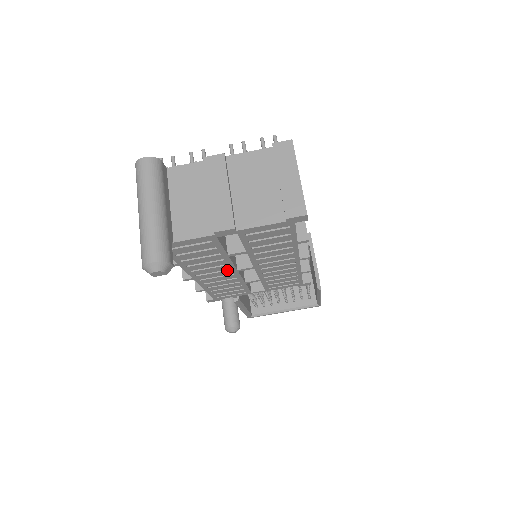
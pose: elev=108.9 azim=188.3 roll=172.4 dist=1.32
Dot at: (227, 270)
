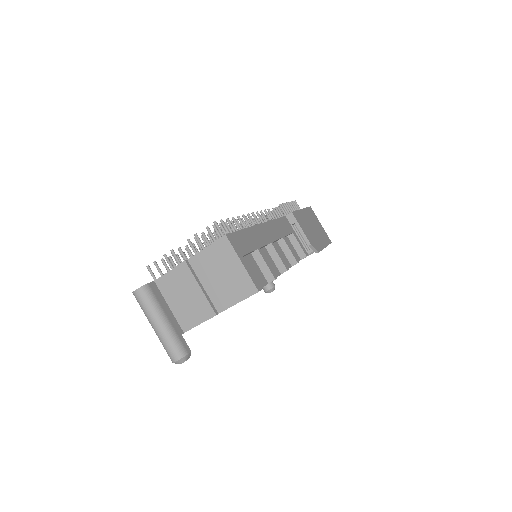
Dot at: occluded
